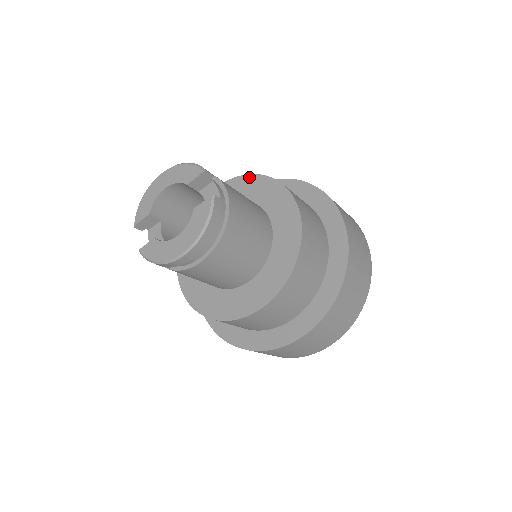
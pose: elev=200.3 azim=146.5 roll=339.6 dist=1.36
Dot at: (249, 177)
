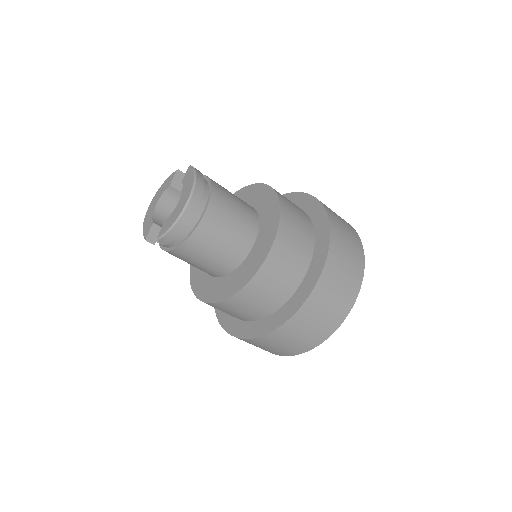
Dot at: occluded
